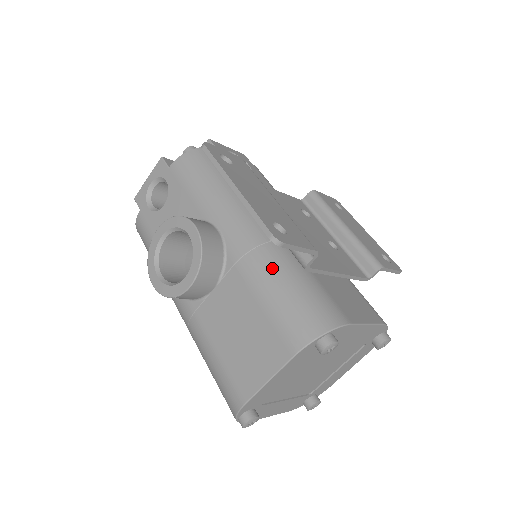
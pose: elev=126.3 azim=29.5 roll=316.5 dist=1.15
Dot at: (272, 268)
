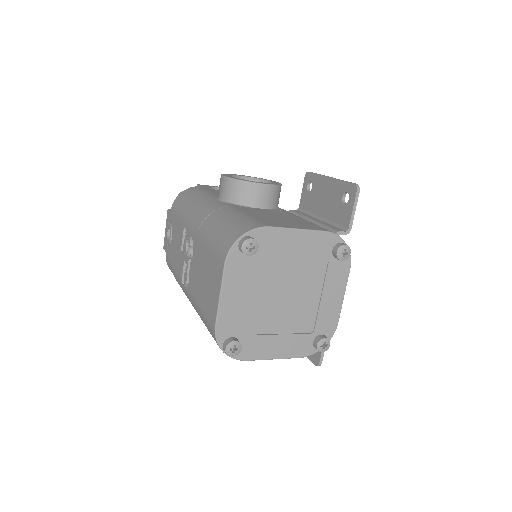
Dot at: occluded
